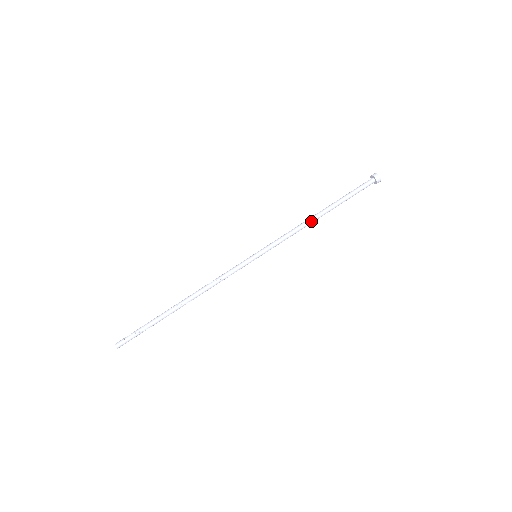
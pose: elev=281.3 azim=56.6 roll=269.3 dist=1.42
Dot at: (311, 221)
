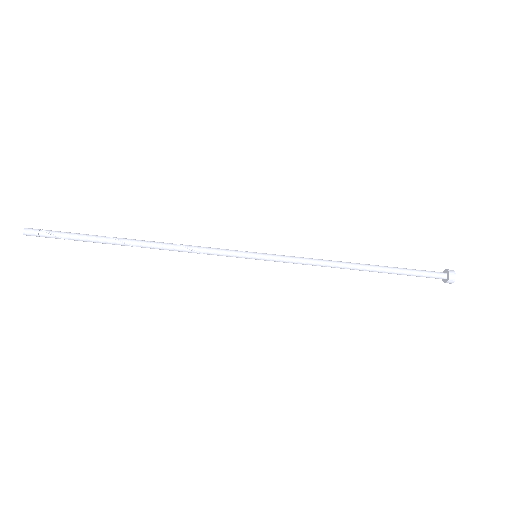
Dot at: (344, 268)
